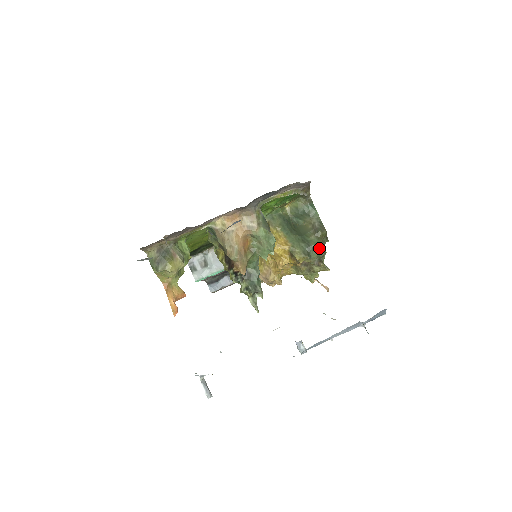
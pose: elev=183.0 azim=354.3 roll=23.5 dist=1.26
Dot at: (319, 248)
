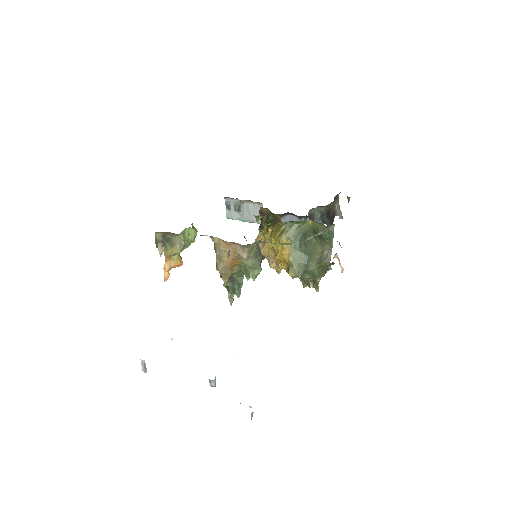
Dot at: (315, 274)
